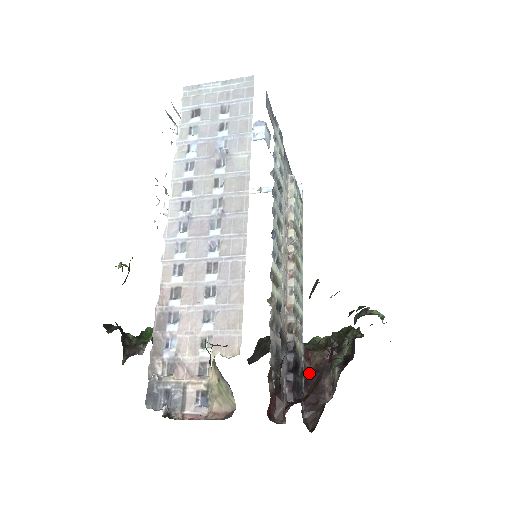
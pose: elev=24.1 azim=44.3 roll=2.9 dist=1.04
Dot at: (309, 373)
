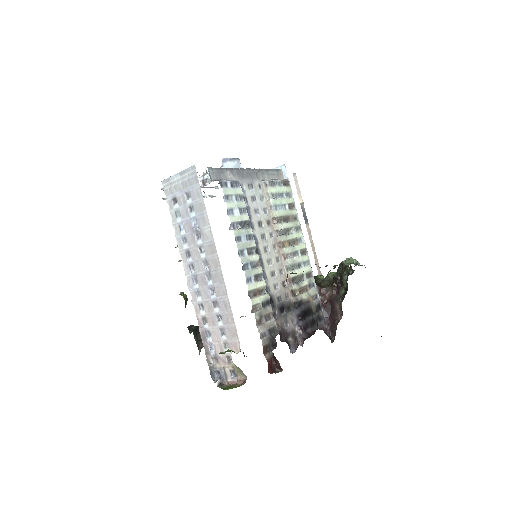
Dot at: (326, 304)
